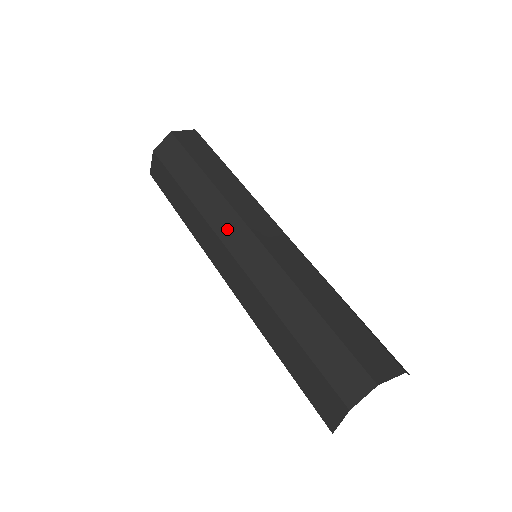
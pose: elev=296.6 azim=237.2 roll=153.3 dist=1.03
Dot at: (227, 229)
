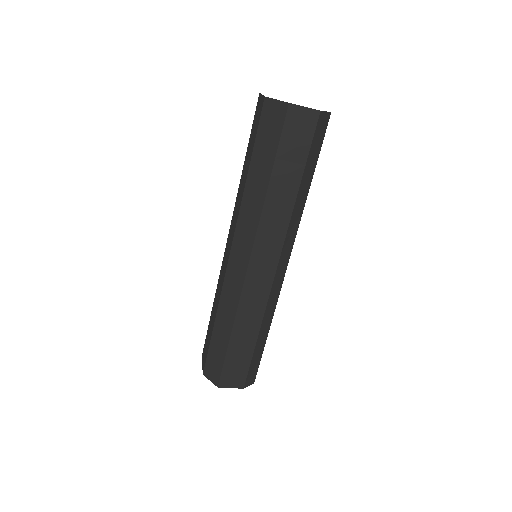
Dot at: (241, 242)
